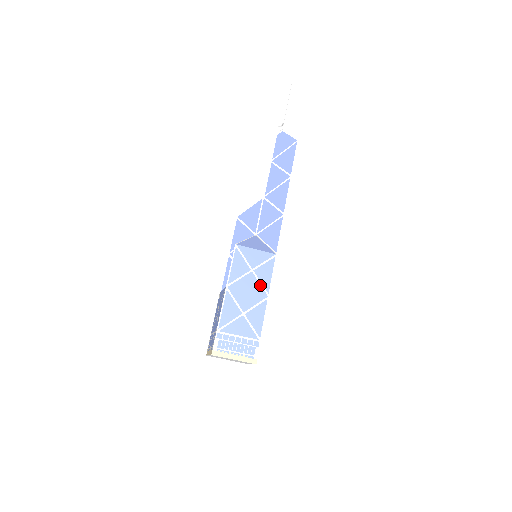
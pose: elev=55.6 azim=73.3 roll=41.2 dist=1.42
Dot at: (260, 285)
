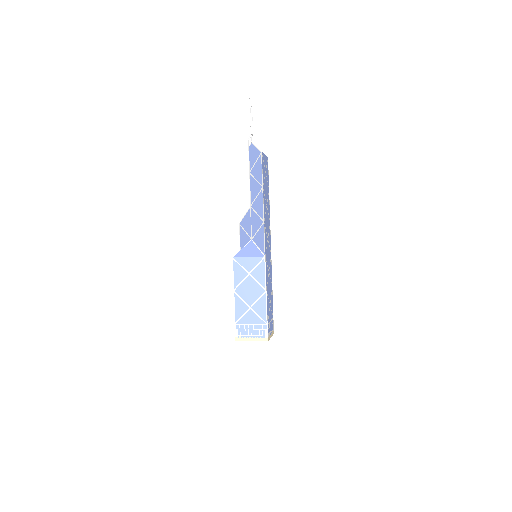
Dot at: (258, 284)
